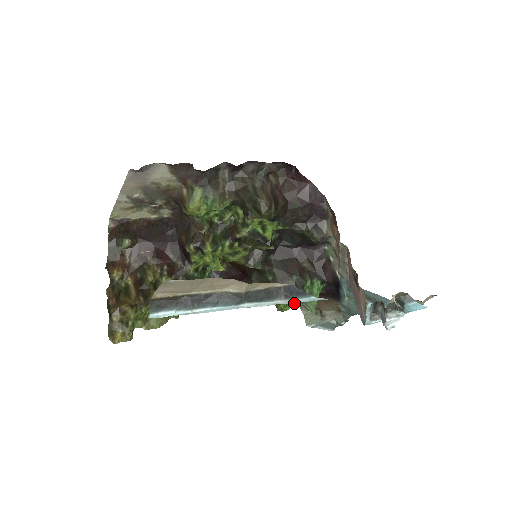
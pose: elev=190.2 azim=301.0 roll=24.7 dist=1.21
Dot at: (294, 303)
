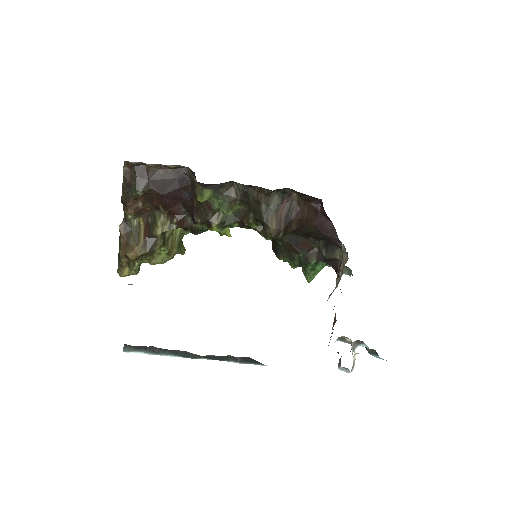
Dot at: occluded
